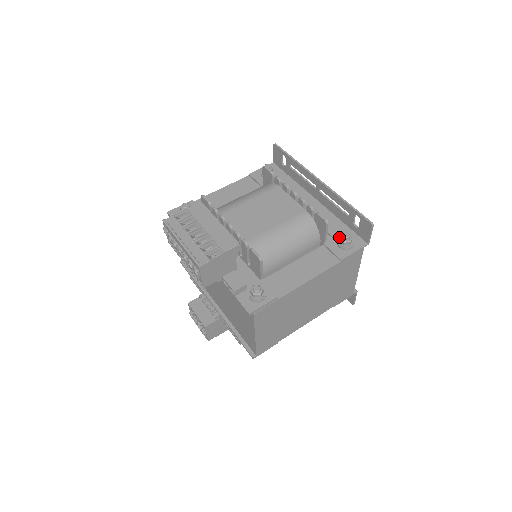
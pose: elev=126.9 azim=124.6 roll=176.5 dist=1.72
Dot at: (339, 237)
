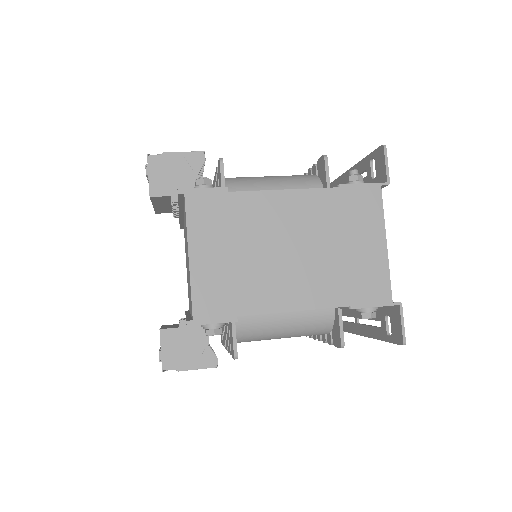
Dot at: occluded
